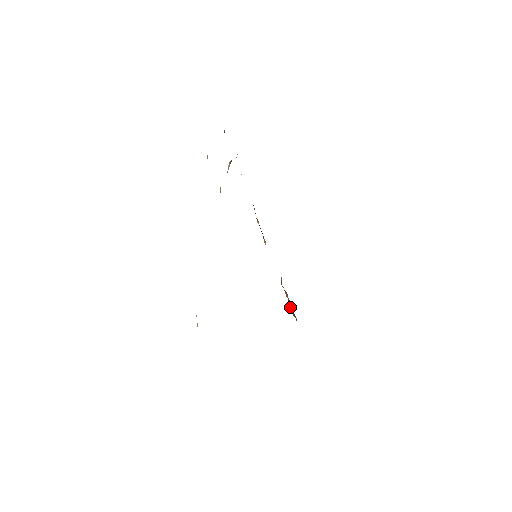
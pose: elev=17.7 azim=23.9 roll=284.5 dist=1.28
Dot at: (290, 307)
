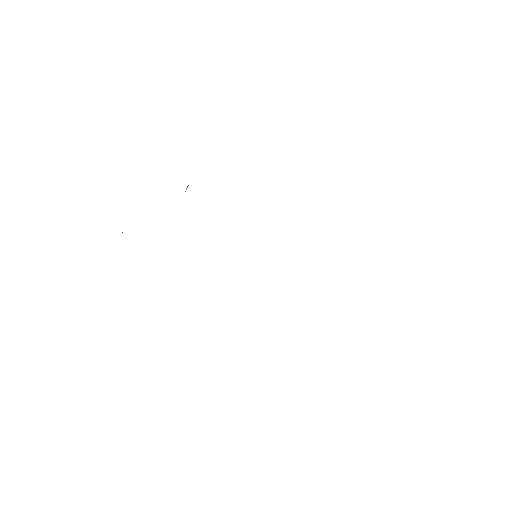
Dot at: occluded
